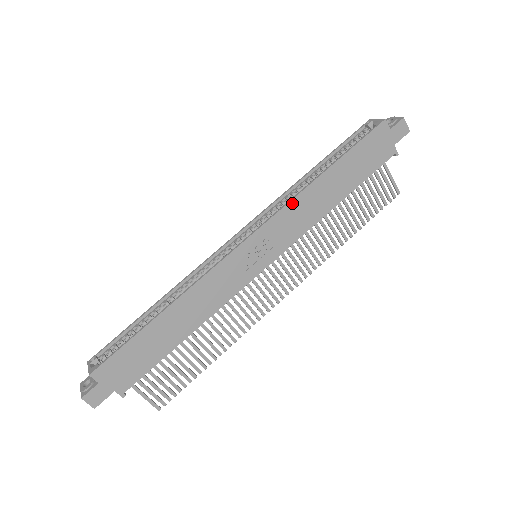
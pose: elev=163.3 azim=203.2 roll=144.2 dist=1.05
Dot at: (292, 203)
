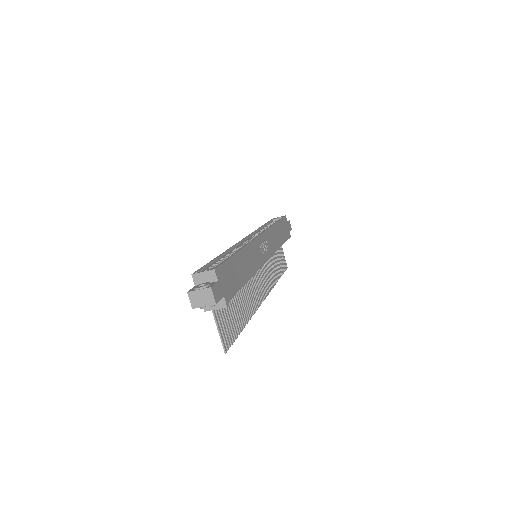
Dot at: (270, 229)
